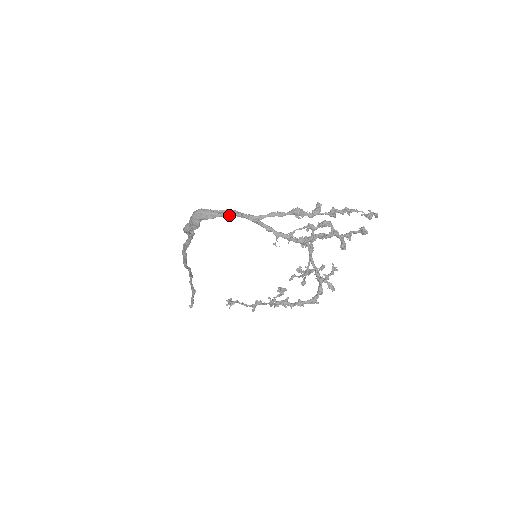
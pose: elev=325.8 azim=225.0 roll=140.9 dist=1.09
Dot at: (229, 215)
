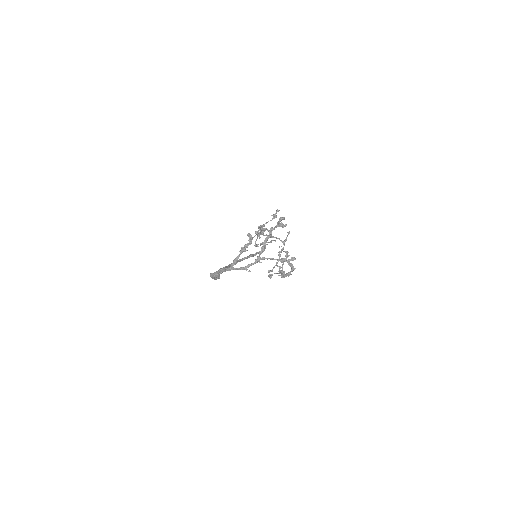
Dot at: occluded
